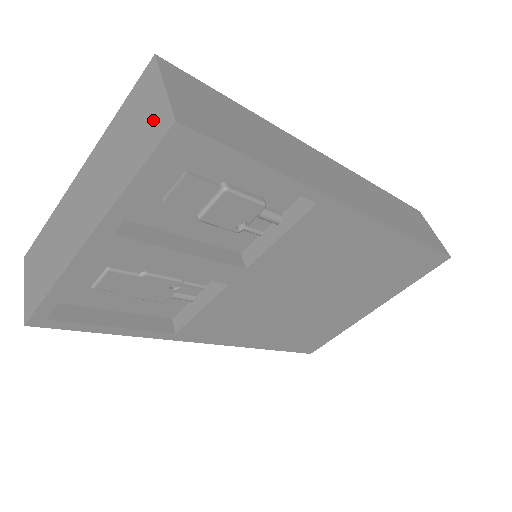
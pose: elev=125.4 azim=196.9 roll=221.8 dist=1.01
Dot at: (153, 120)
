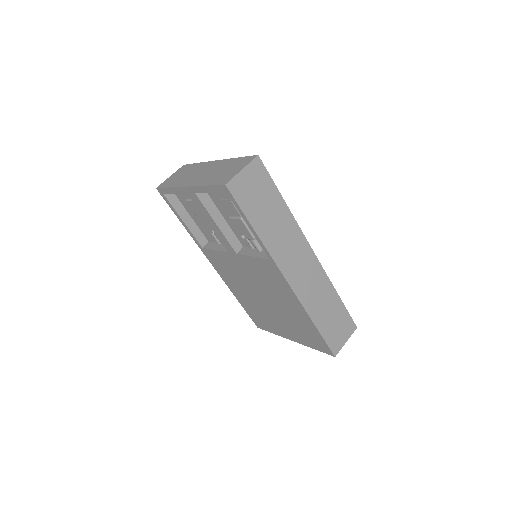
Dot at: (229, 176)
